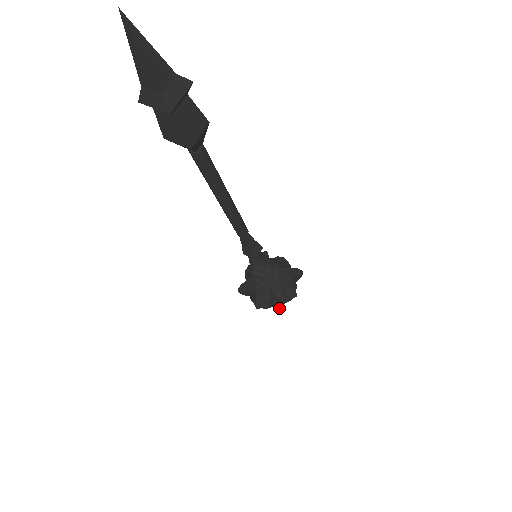
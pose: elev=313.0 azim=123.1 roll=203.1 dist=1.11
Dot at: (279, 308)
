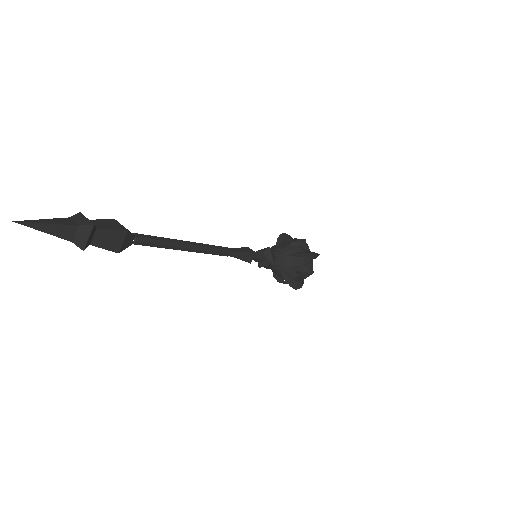
Dot at: (295, 286)
